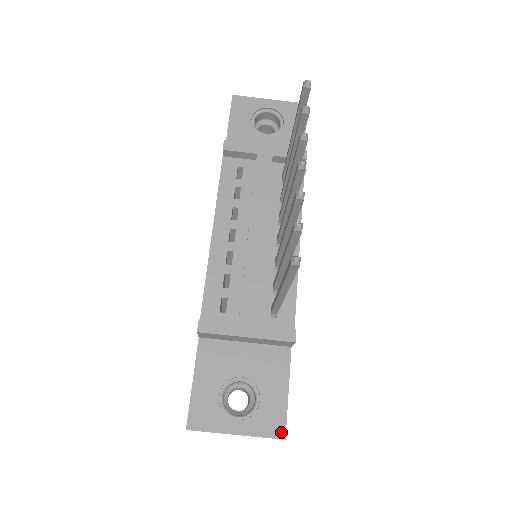
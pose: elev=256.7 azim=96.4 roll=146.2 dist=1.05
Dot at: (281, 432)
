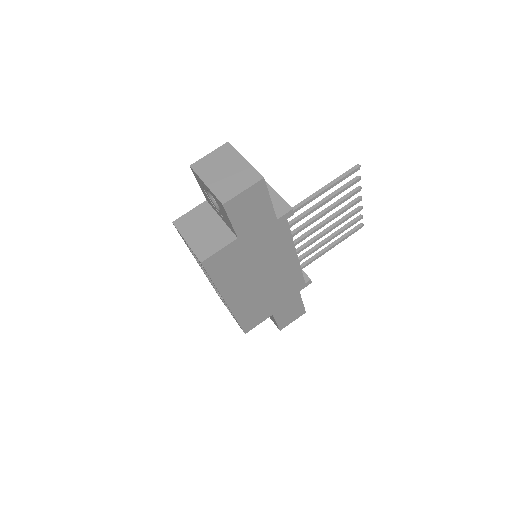
Dot at: (263, 179)
